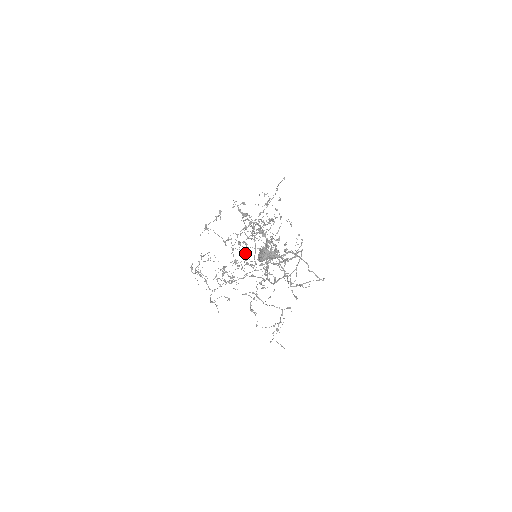
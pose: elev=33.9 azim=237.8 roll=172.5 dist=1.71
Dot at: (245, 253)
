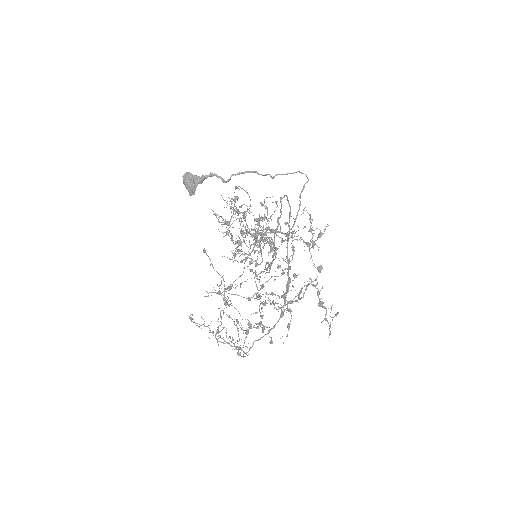
Dot at: (250, 270)
